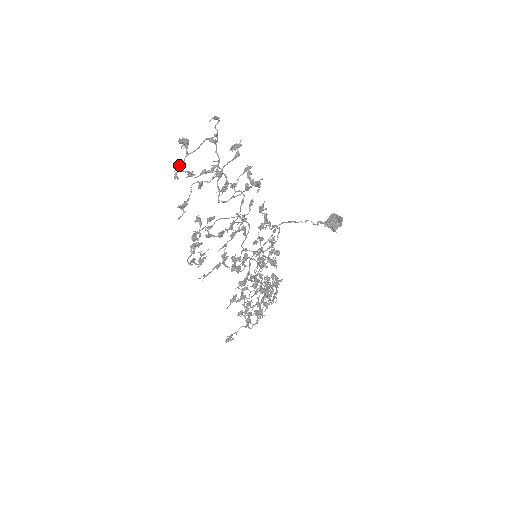
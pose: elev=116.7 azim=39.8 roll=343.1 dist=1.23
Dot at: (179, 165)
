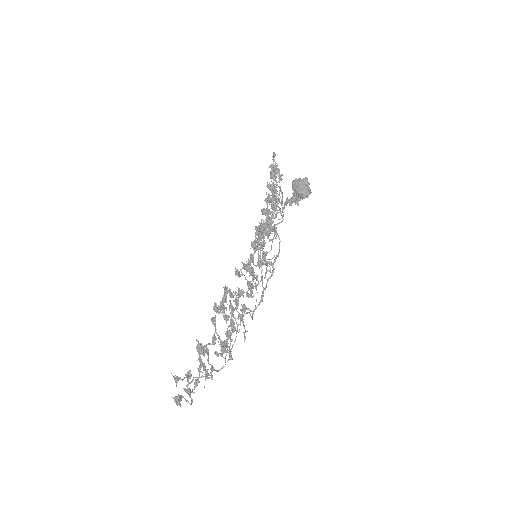
Dot at: (187, 392)
